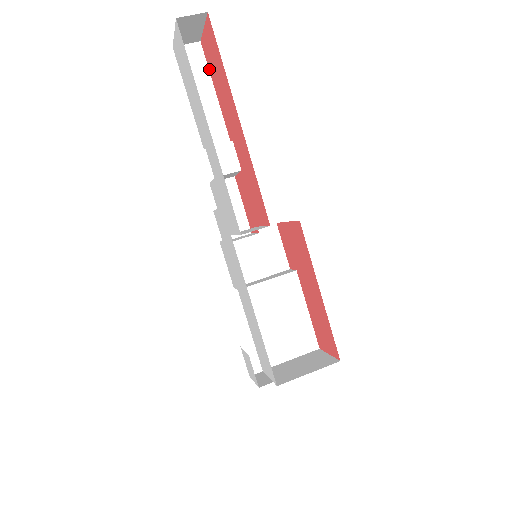
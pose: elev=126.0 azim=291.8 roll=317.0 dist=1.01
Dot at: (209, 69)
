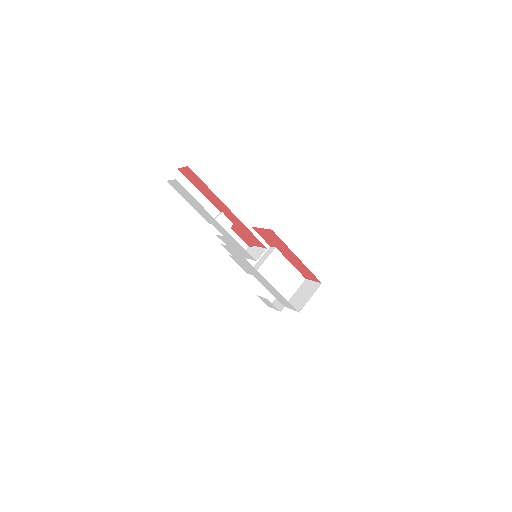
Dot at: (190, 181)
